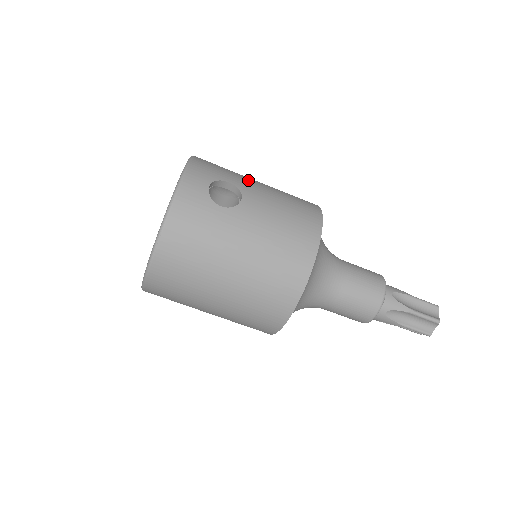
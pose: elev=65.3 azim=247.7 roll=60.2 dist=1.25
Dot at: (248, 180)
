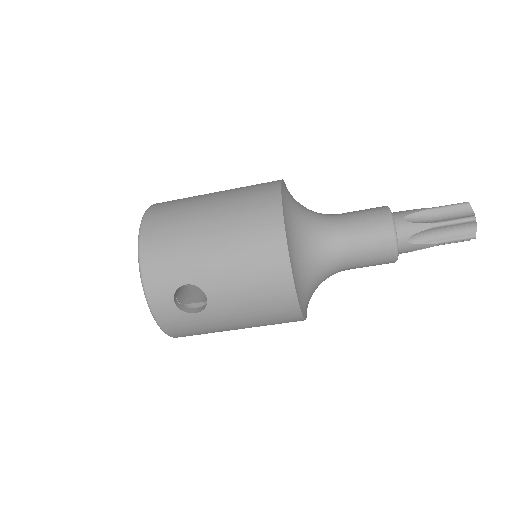
Dot at: (200, 259)
